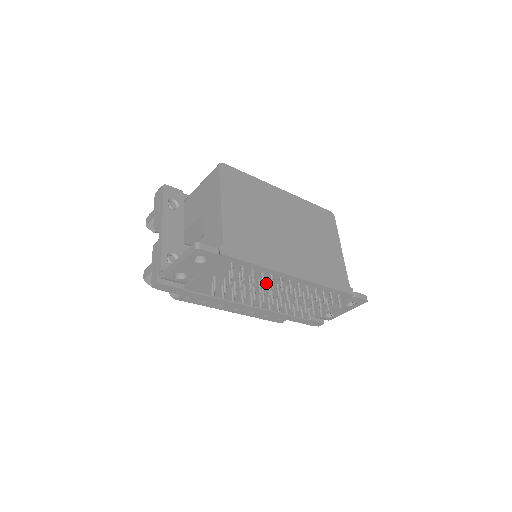
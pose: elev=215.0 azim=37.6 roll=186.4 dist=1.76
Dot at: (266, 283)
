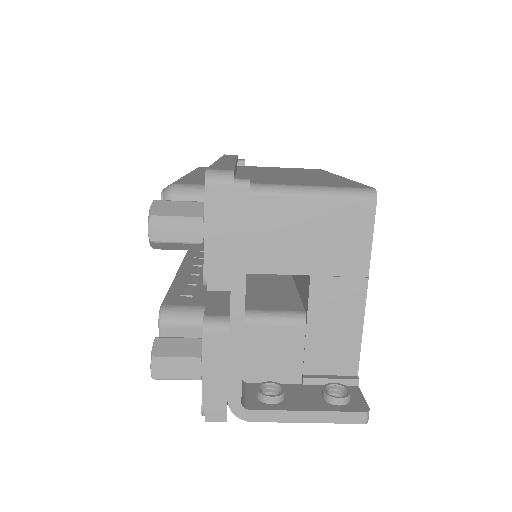
Dot at: occluded
